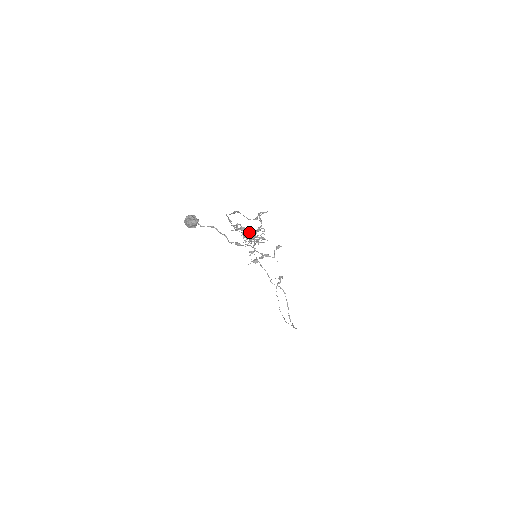
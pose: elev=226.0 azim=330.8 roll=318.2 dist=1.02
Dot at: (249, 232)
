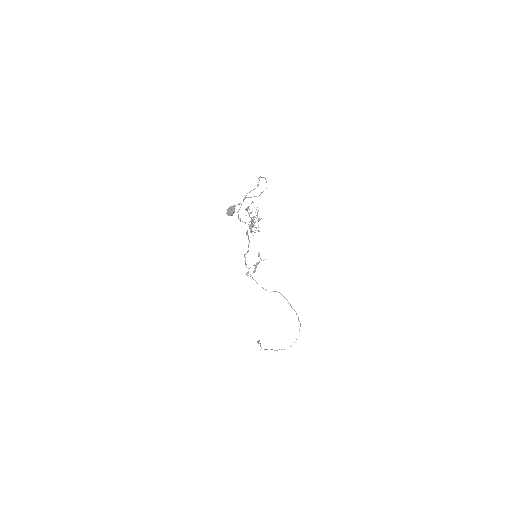
Dot at: (250, 225)
